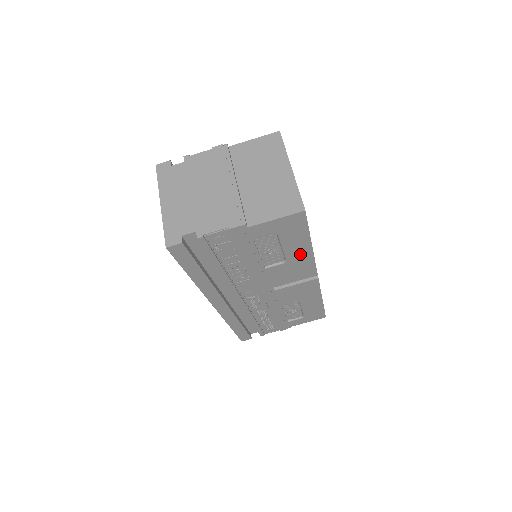
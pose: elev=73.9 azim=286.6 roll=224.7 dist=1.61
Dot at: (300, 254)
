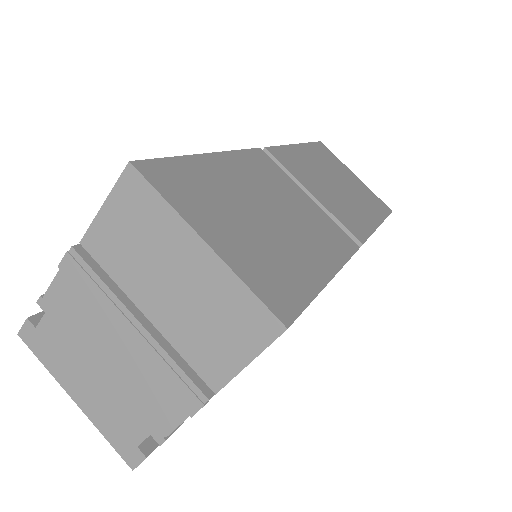
Dot at: occluded
